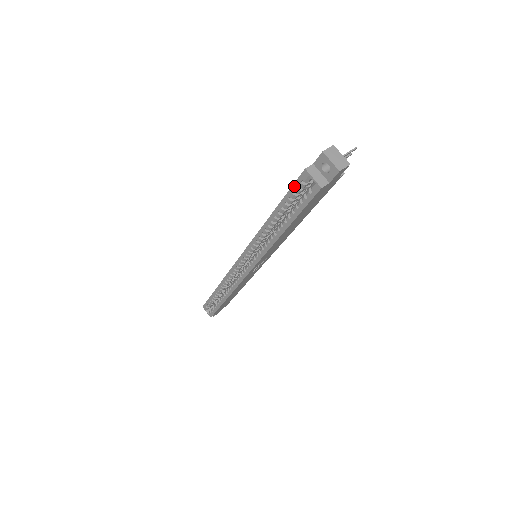
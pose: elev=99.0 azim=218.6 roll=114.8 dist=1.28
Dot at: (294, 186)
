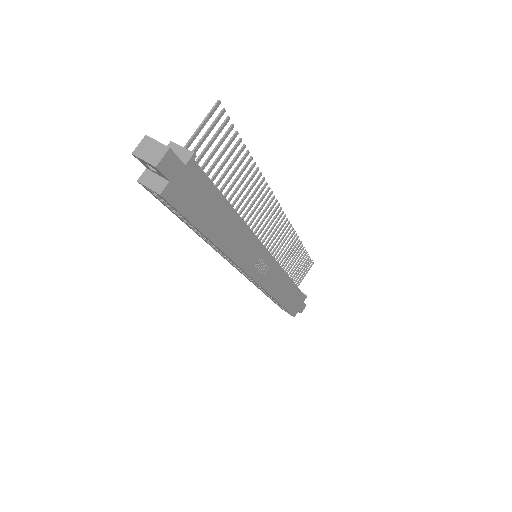
Dot at: occluded
